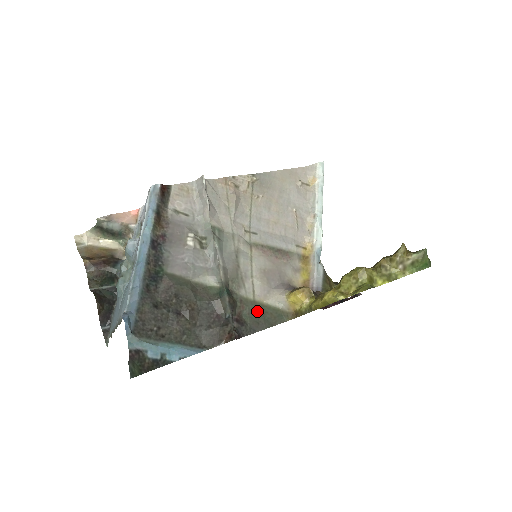
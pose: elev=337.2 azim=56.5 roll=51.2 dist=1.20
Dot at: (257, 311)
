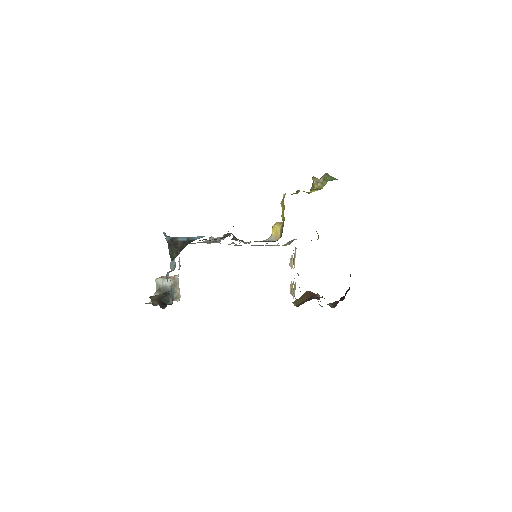
Dot at: occluded
